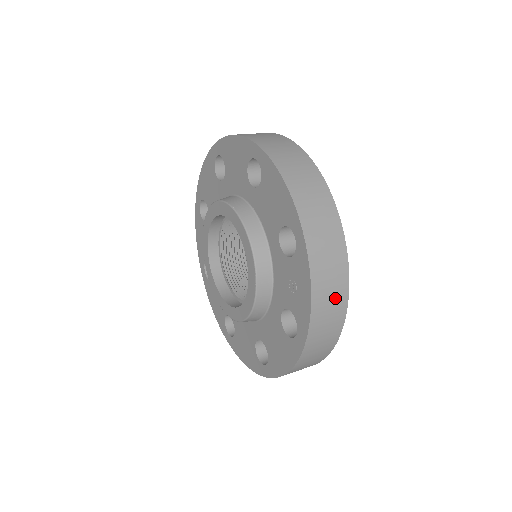
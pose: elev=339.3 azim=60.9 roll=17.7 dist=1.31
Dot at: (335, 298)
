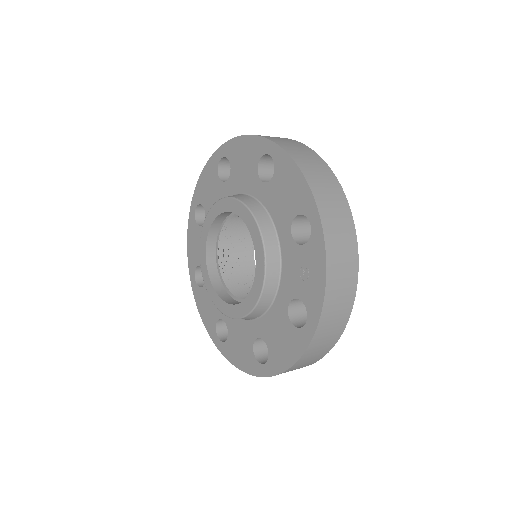
Dot at: (346, 285)
